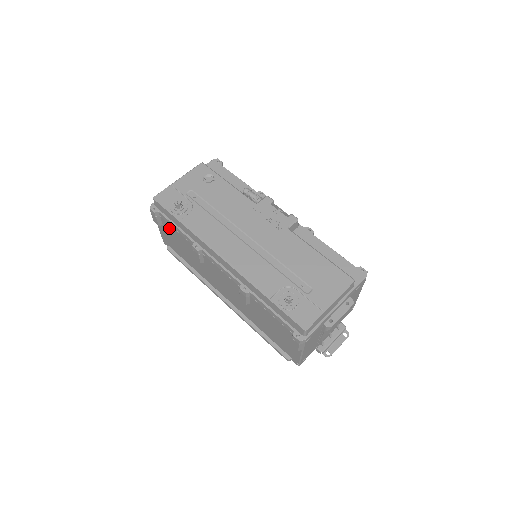
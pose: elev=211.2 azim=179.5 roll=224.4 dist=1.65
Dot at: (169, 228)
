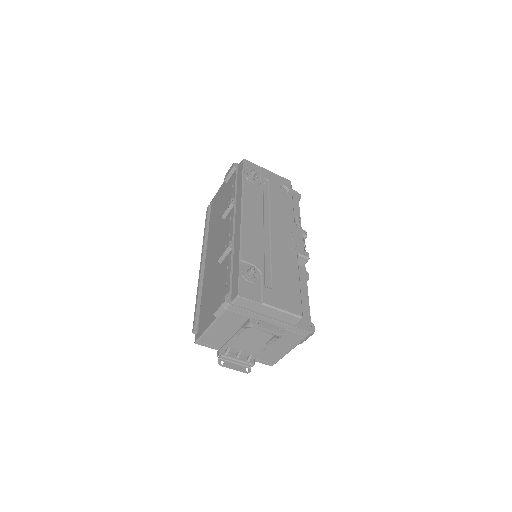
Dot at: (229, 185)
